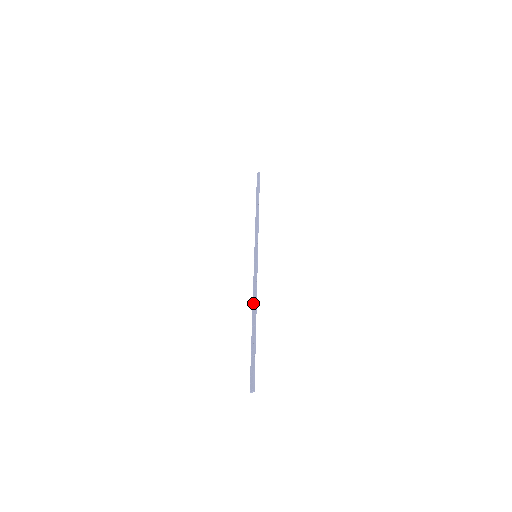
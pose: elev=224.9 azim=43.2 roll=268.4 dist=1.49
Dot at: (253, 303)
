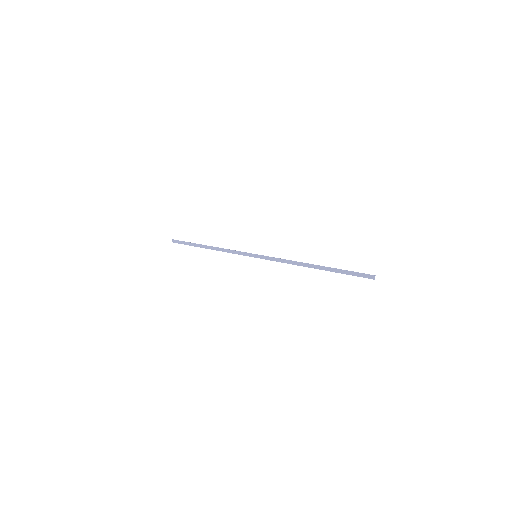
Dot at: (299, 265)
